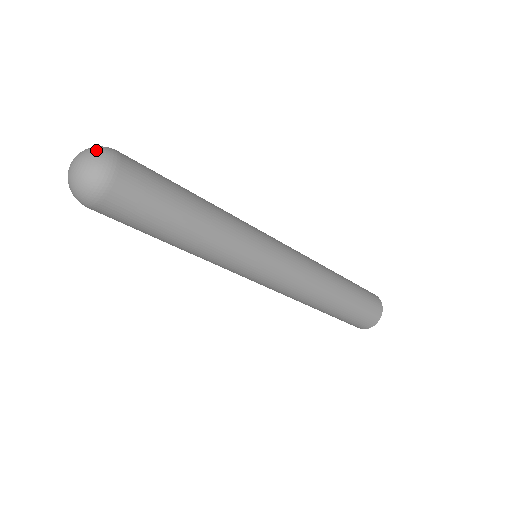
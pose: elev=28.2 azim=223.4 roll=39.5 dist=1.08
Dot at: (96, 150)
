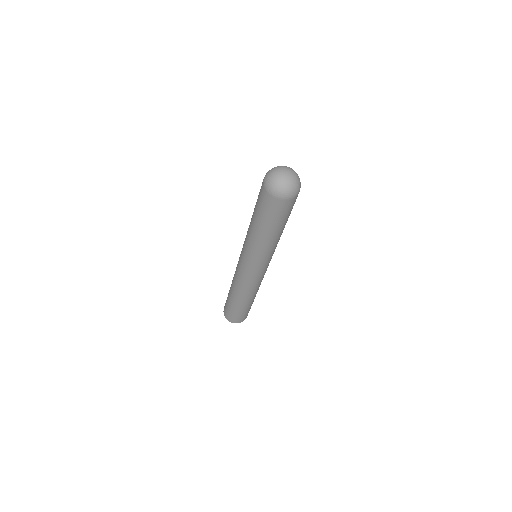
Dot at: occluded
